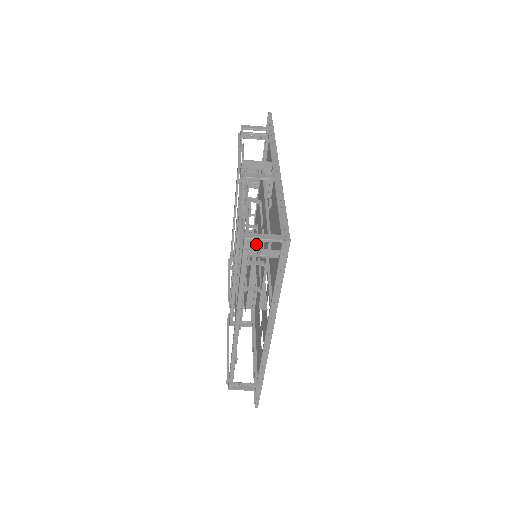
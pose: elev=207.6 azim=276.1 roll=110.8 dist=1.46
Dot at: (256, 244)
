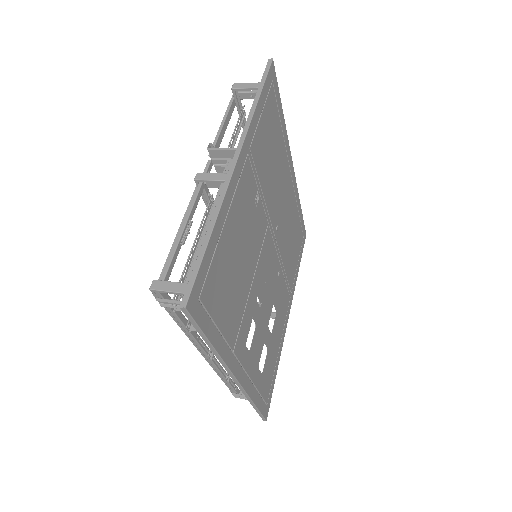
Dot at: occluded
